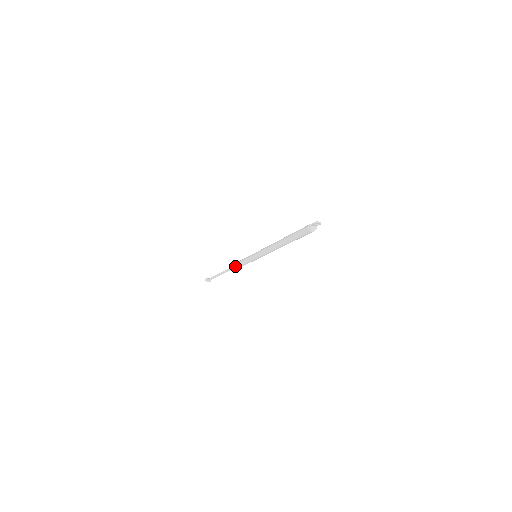
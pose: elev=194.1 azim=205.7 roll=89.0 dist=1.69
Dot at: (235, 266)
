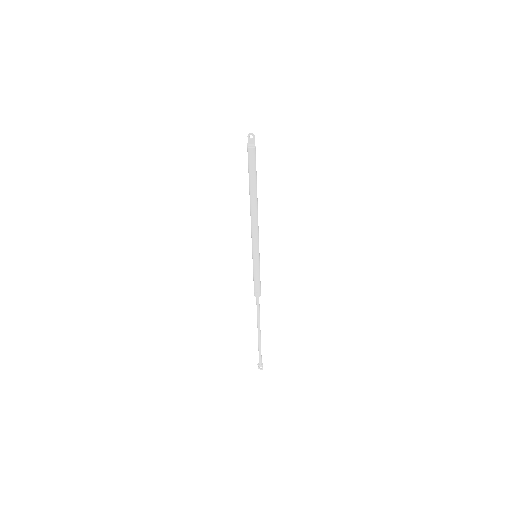
Dot at: (256, 299)
